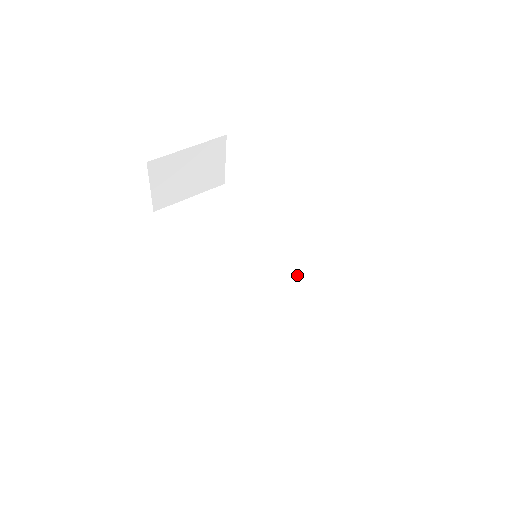
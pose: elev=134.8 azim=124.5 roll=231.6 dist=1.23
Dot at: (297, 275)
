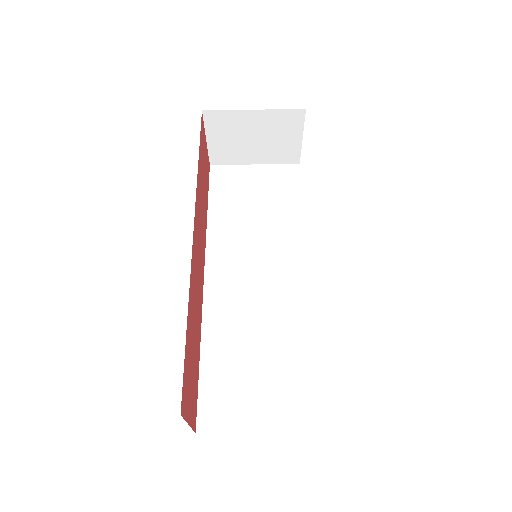
Dot at: (304, 297)
